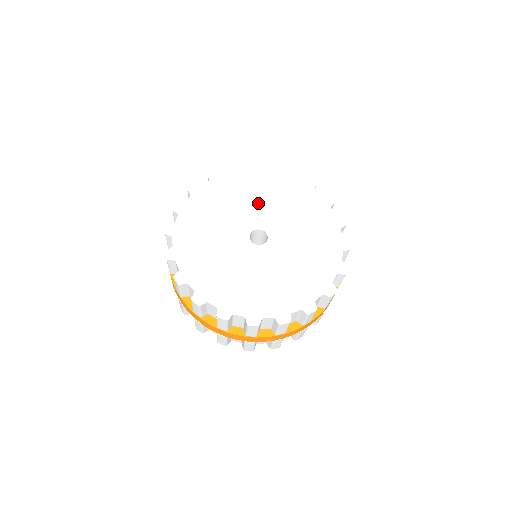
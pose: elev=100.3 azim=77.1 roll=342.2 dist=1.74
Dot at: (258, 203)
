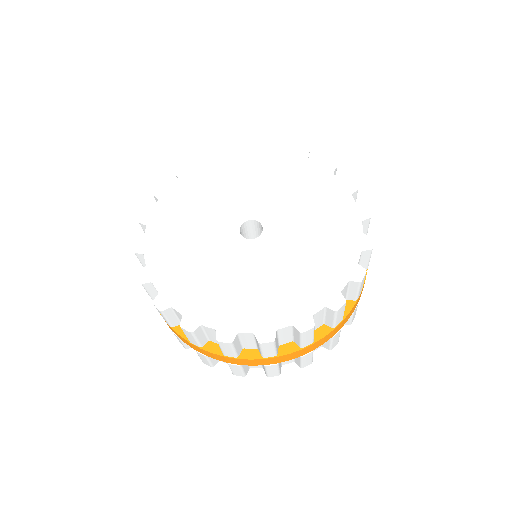
Dot at: (227, 194)
